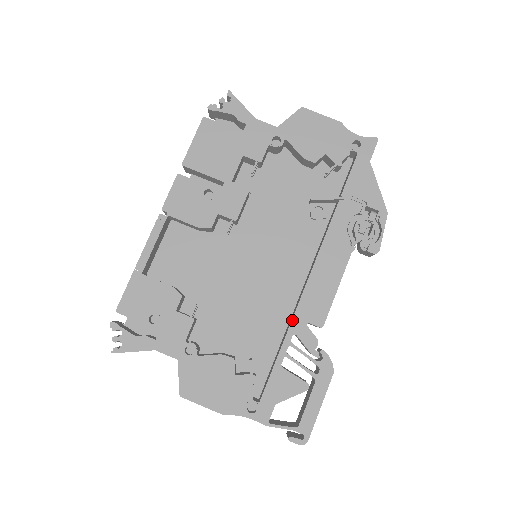
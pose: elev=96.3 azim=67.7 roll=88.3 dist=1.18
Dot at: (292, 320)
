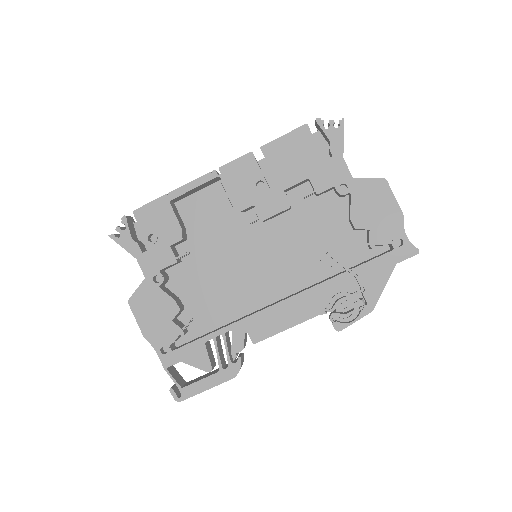
Dot at: (239, 321)
